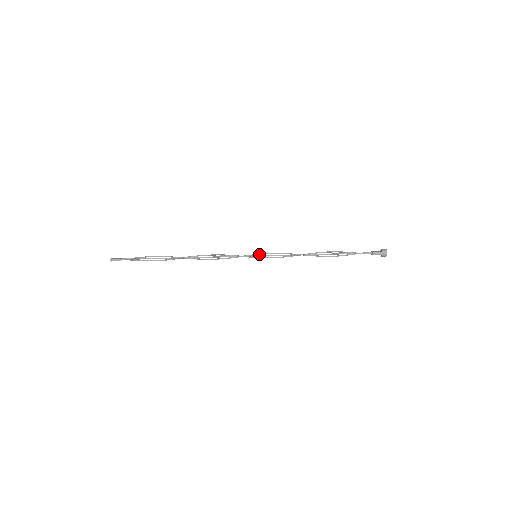
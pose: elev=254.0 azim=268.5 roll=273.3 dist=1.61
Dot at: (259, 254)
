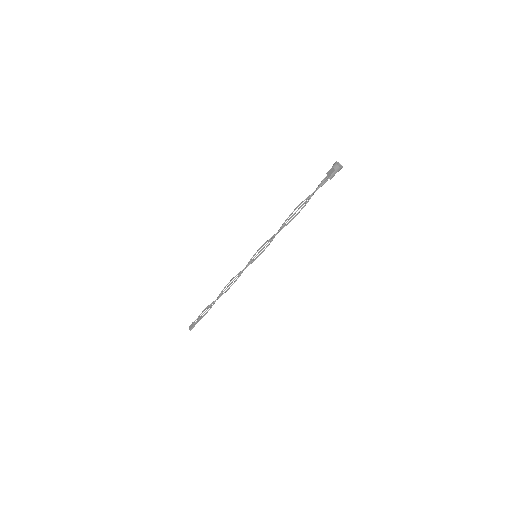
Dot at: occluded
